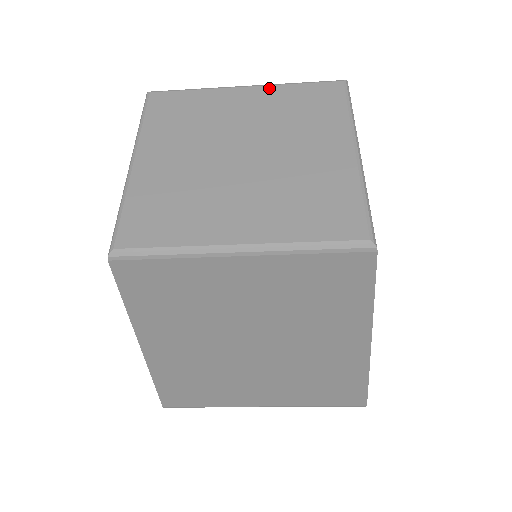
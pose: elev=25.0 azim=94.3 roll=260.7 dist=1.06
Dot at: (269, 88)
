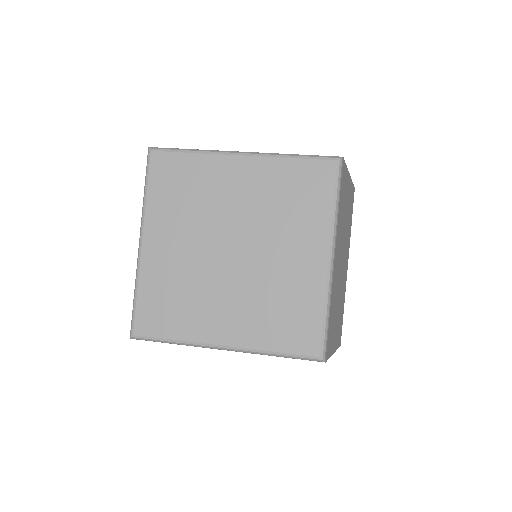
Dot at: (263, 161)
